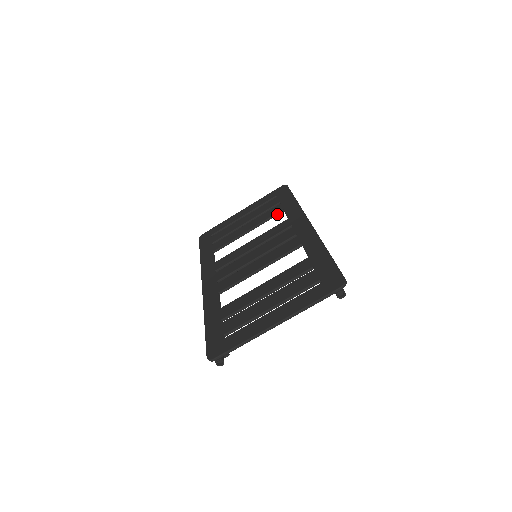
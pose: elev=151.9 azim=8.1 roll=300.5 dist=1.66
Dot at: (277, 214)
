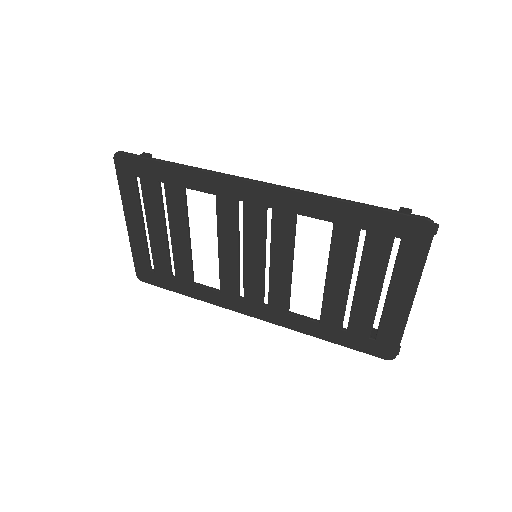
Dot at: (186, 198)
